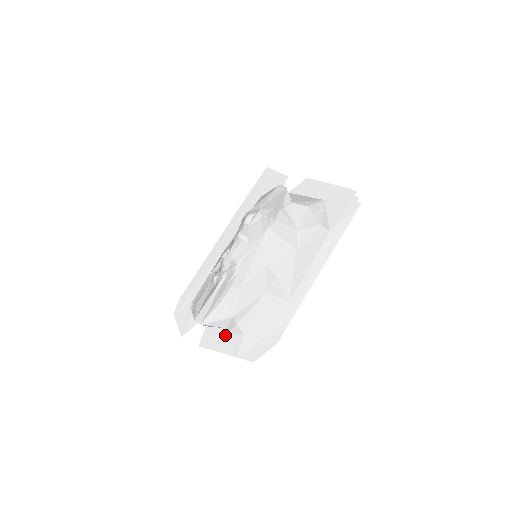
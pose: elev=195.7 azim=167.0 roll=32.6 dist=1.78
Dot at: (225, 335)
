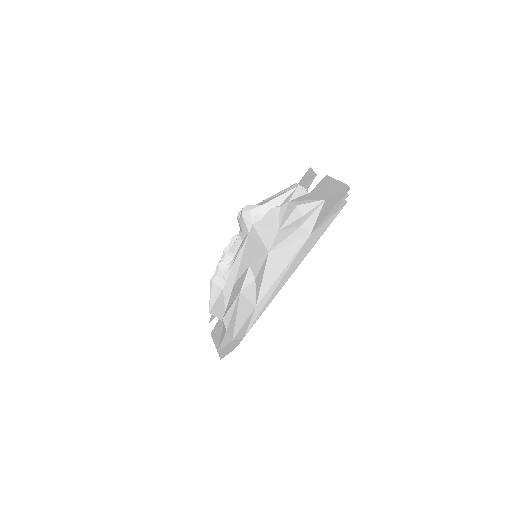
Dot at: (222, 329)
